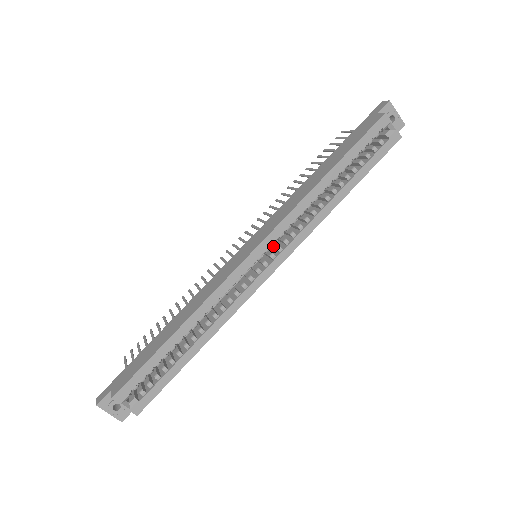
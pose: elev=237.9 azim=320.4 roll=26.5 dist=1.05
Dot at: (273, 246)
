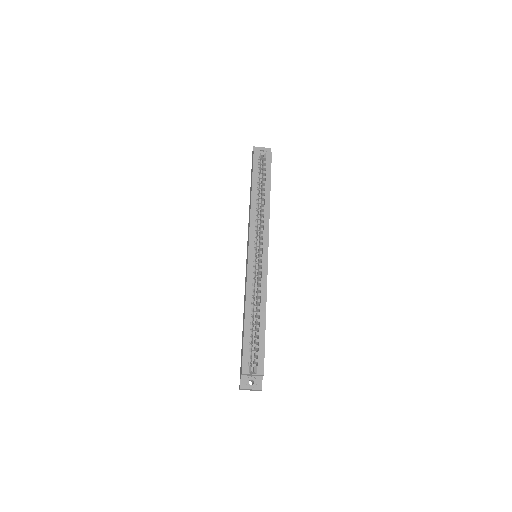
Dot at: (259, 244)
